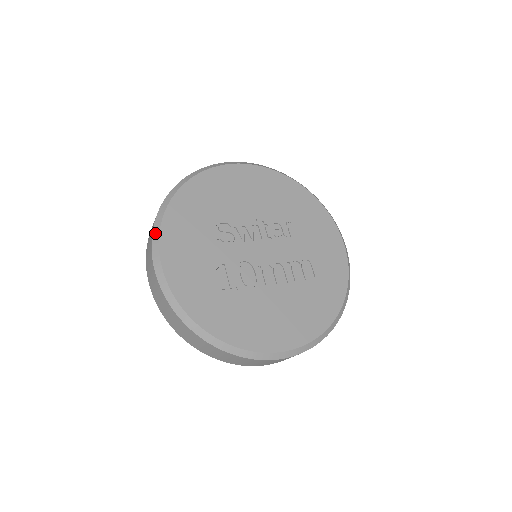
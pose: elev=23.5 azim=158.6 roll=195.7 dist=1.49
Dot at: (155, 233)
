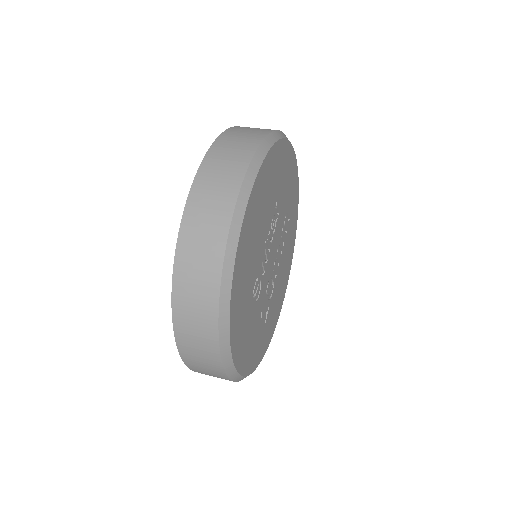
Dot at: (230, 372)
